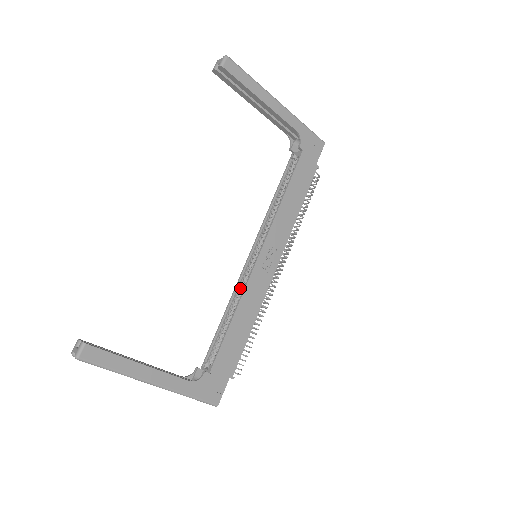
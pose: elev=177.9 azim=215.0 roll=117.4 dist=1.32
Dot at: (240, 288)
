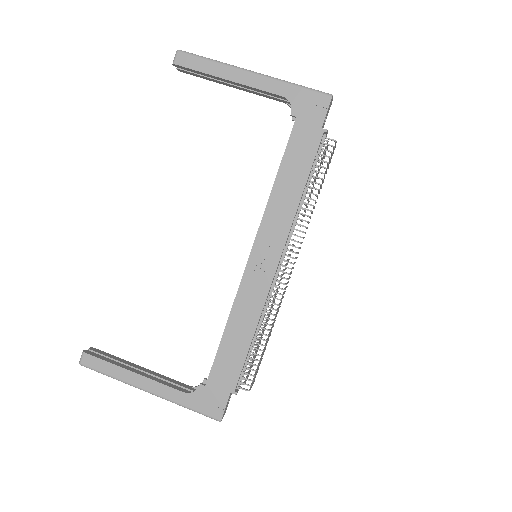
Dot at: occluded
